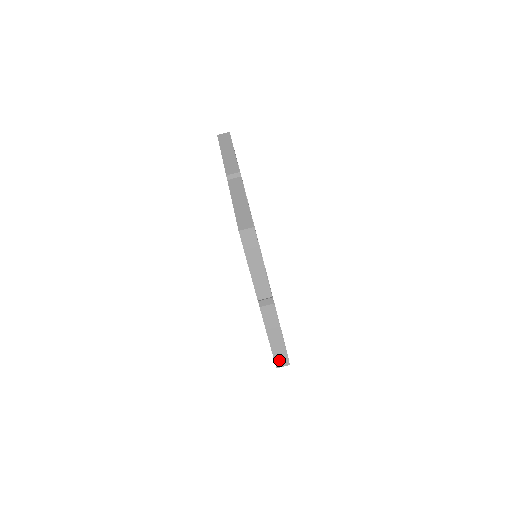
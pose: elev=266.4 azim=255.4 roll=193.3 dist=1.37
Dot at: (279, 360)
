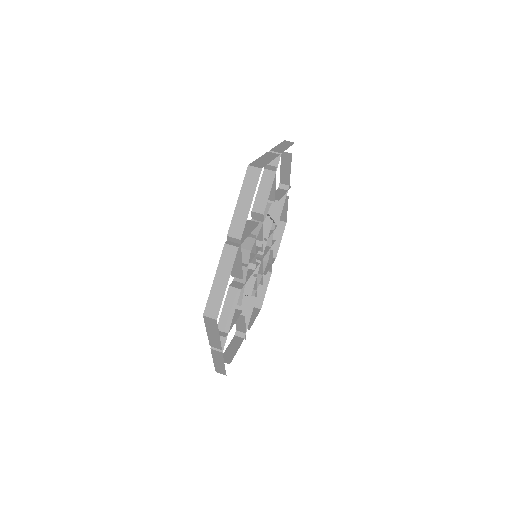
Dot at: (210, 308)
